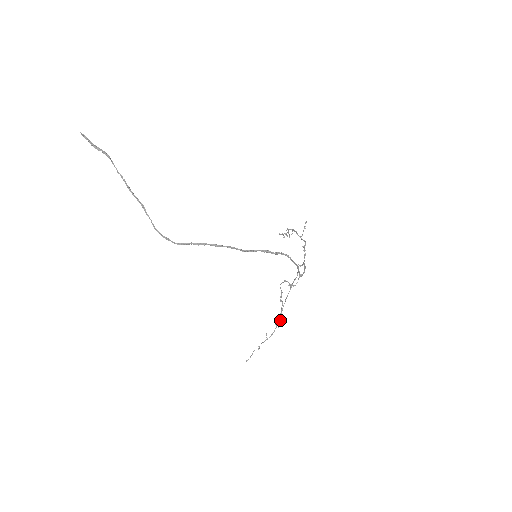
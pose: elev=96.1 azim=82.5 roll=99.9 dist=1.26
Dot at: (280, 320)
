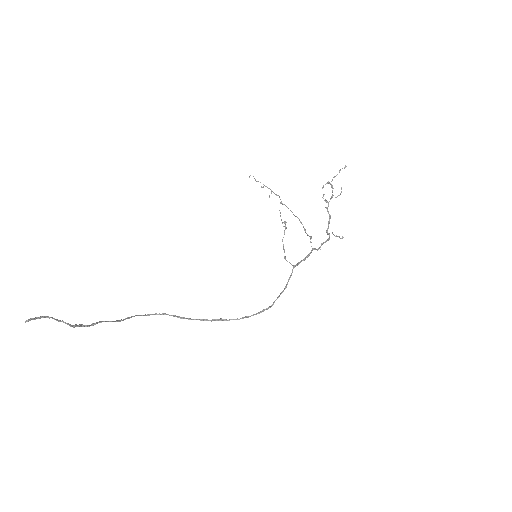
Dot at: occluded
